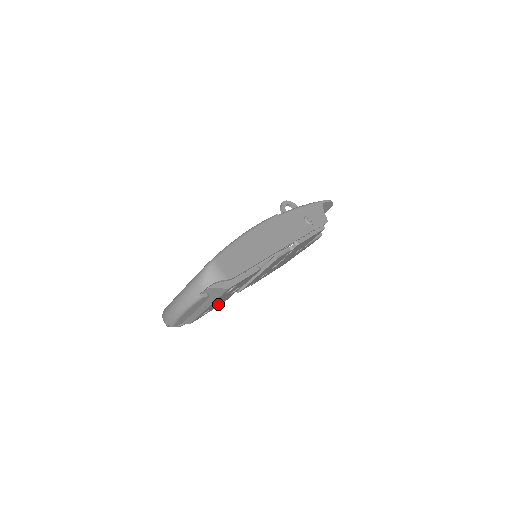
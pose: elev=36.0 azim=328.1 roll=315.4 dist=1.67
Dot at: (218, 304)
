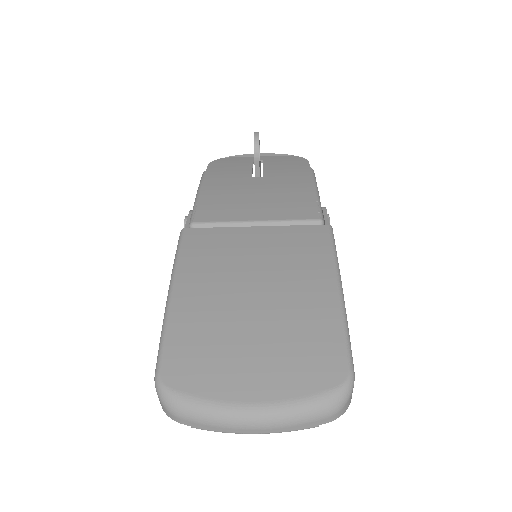
Dot at: occluded
